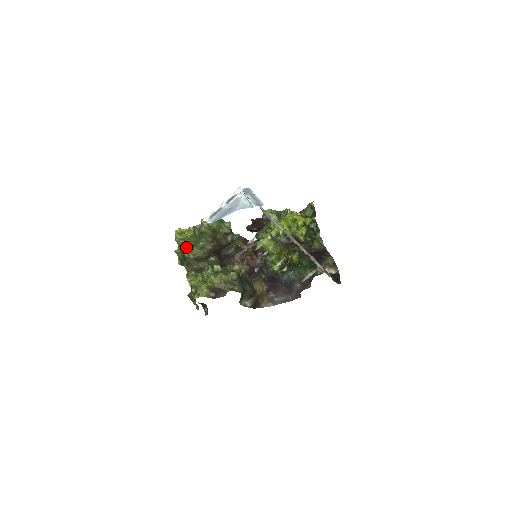
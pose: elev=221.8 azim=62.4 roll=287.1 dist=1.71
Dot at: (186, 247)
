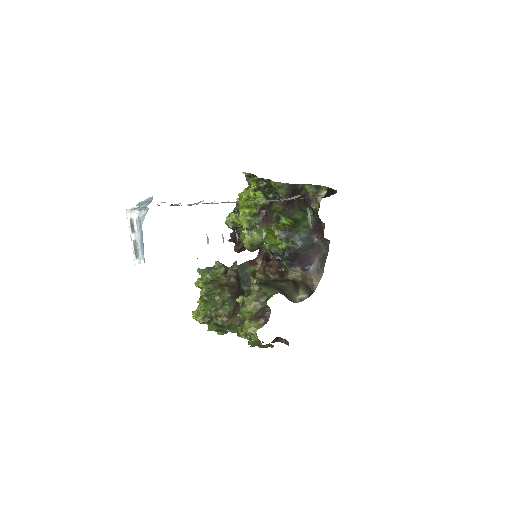
Dot at: (212, 318)
